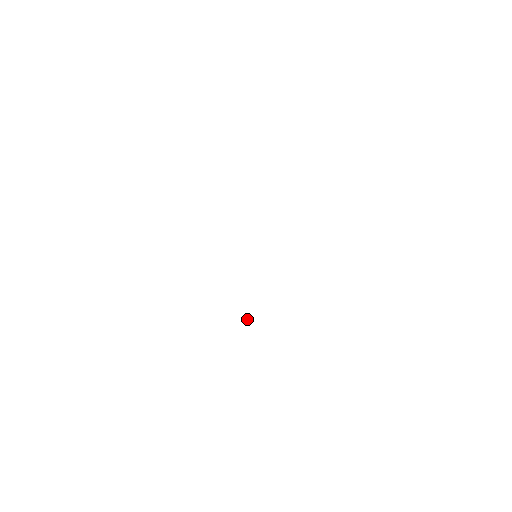
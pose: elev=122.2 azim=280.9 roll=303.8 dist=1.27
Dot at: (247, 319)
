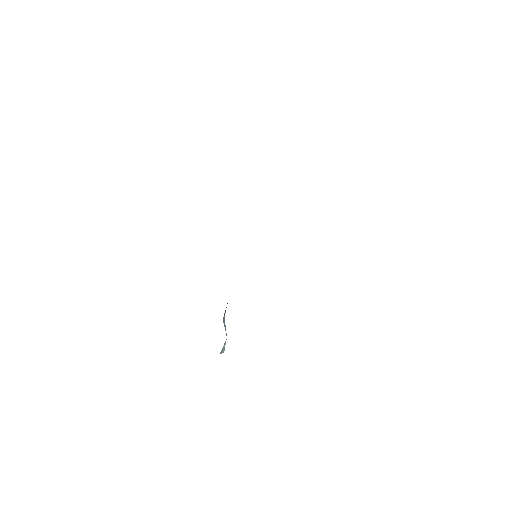
Dot at: (225, 325)
